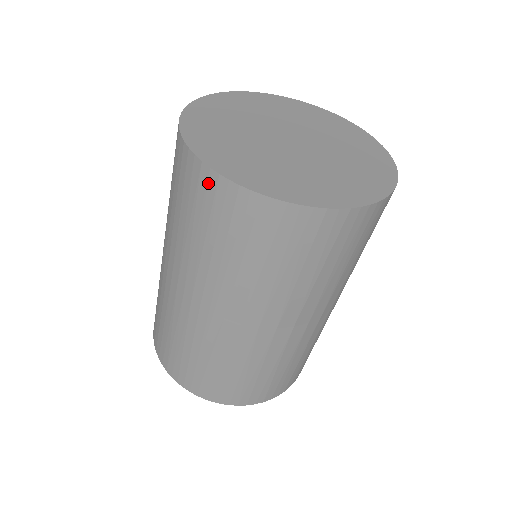
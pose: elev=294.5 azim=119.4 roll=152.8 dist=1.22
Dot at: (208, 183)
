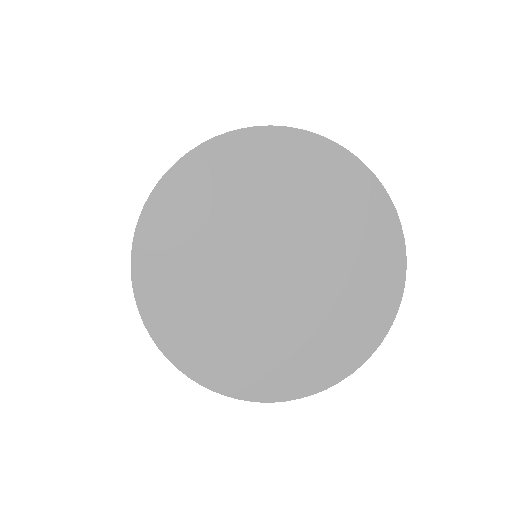
Dot at: occluded
